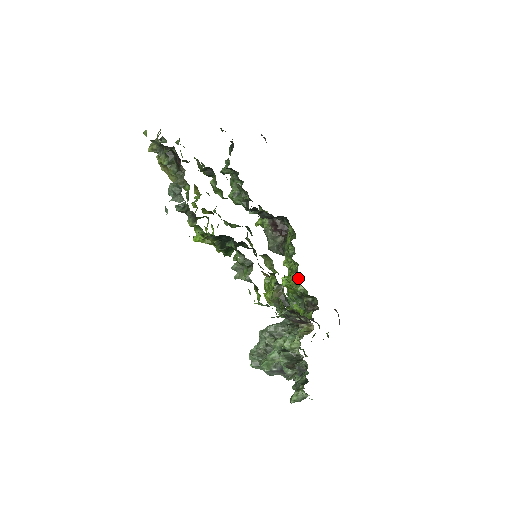
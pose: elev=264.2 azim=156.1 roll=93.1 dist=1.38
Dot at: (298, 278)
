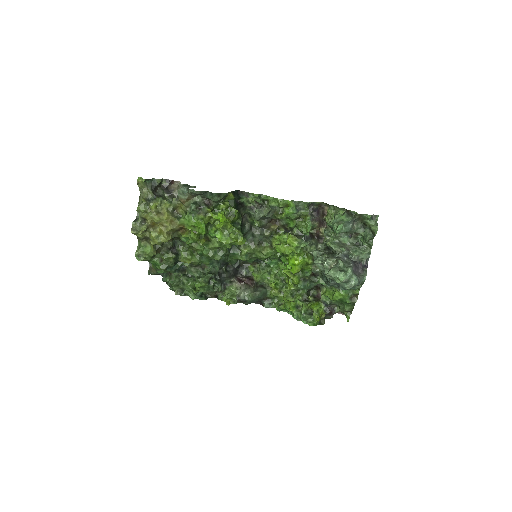
Dot at: occluded
